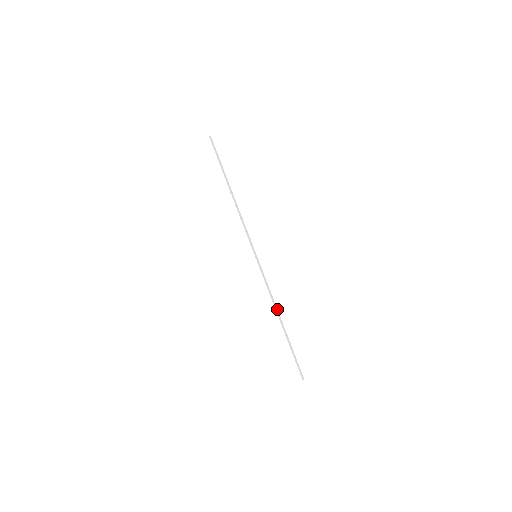
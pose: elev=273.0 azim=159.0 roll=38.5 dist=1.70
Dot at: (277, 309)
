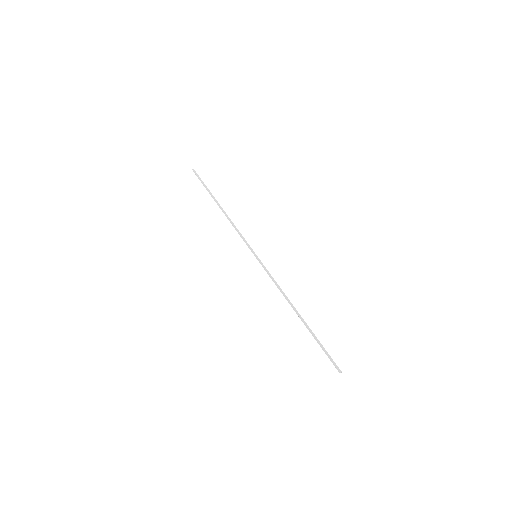
Dot at: (290, 302)
